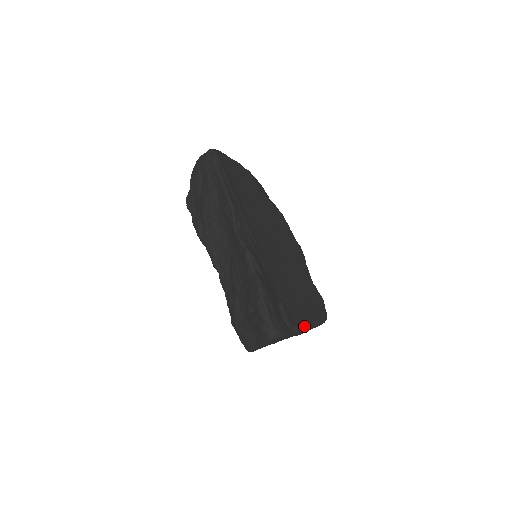
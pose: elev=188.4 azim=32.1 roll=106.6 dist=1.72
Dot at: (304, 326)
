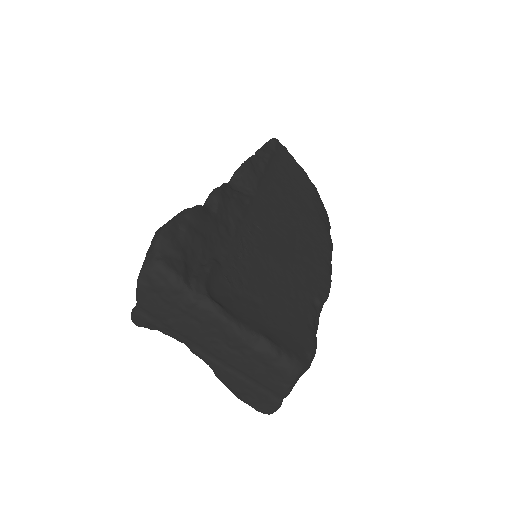
Dot at: (226, 314)
